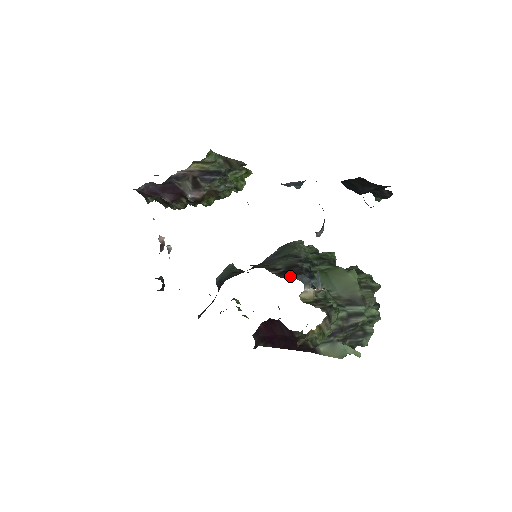
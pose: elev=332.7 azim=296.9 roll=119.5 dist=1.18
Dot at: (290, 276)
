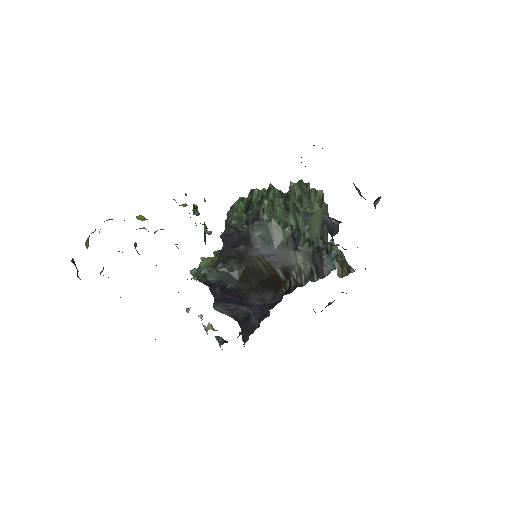
Dot at: (323, 269)
